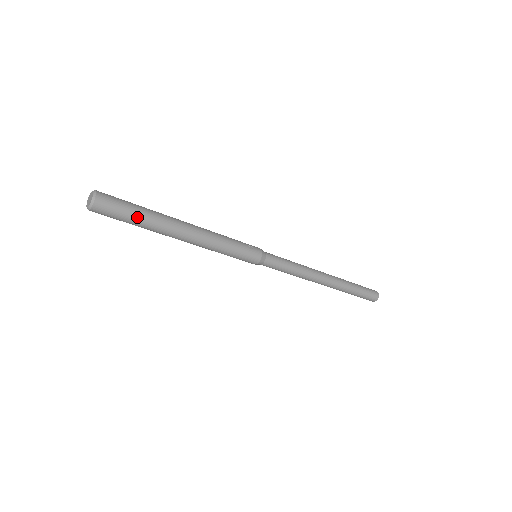
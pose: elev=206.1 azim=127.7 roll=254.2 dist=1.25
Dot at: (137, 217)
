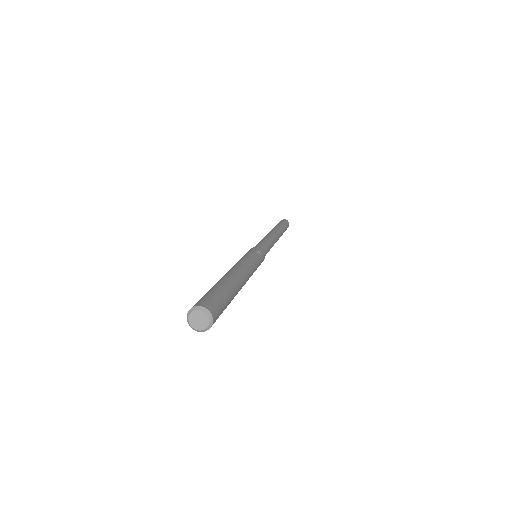
Dot at: (228, 302)
